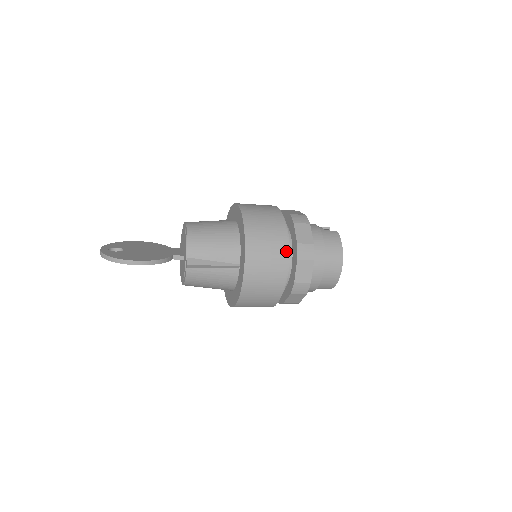
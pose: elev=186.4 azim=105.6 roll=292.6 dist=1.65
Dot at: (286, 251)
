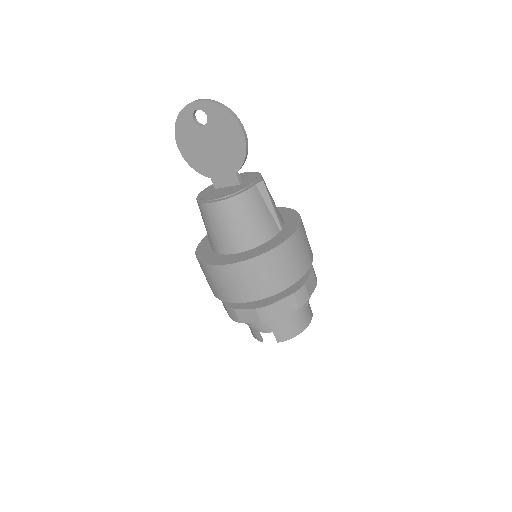
Dot at: (312, 254)
